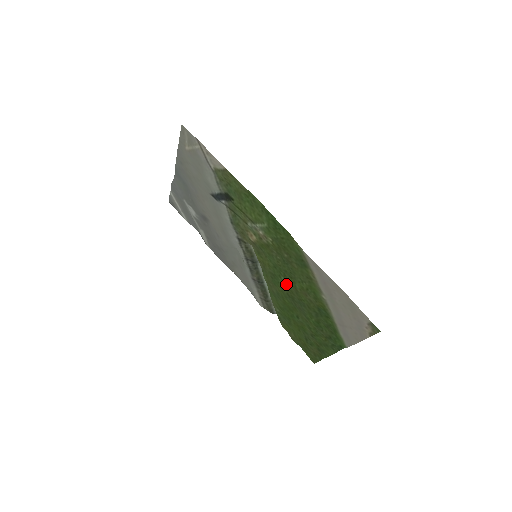
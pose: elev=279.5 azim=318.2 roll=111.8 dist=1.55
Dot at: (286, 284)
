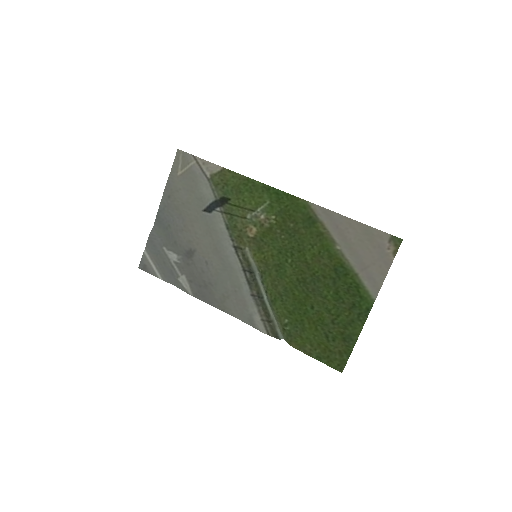
Dot at: (294, 266)
